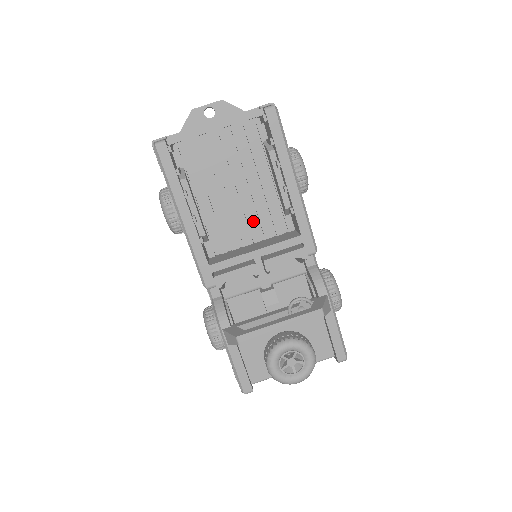
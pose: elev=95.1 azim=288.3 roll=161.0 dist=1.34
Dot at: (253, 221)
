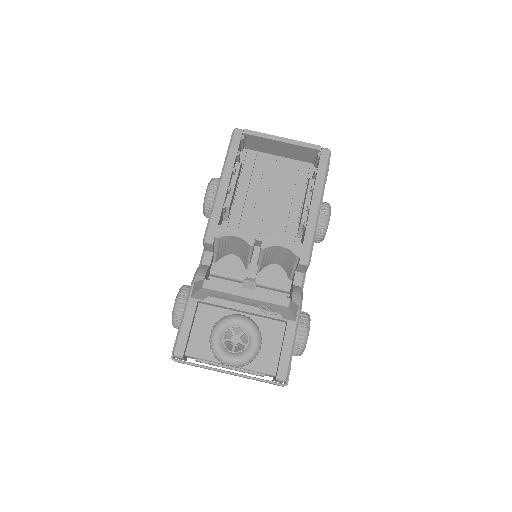
Dot at: (270, 227)
